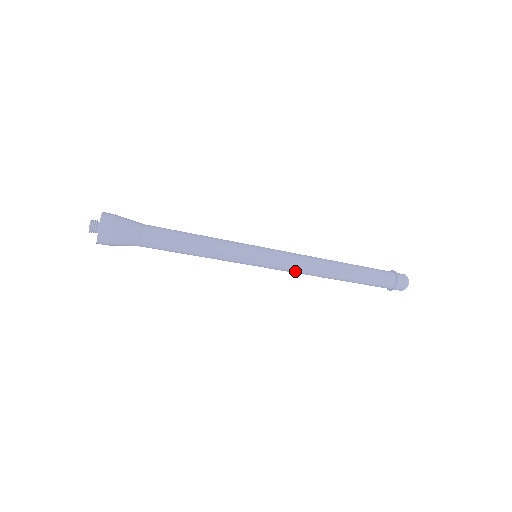
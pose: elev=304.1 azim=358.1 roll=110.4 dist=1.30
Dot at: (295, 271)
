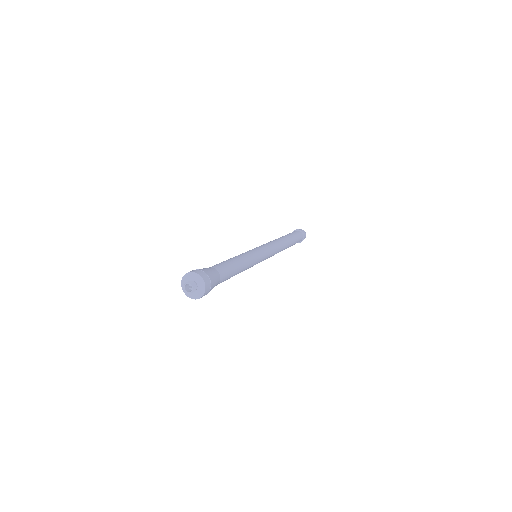
Dot at: occluded
